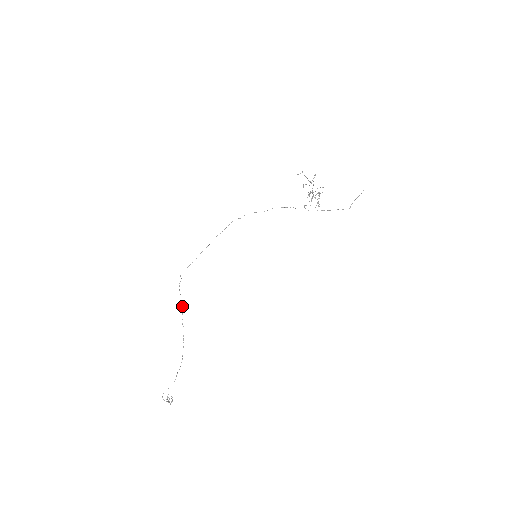
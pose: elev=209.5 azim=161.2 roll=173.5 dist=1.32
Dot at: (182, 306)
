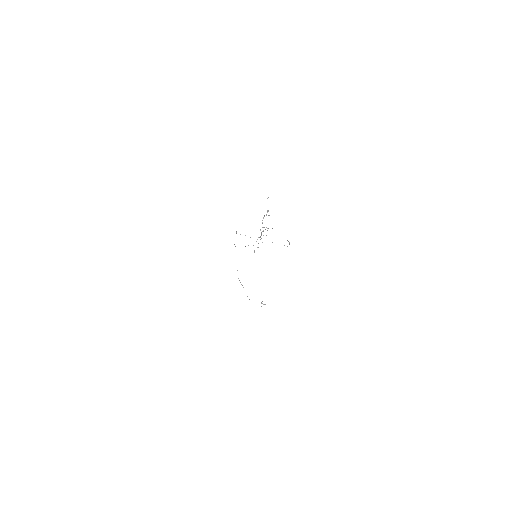
Dot at: (237, 270)
